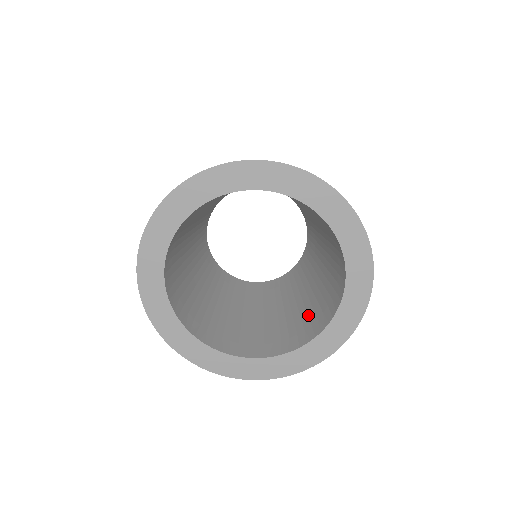
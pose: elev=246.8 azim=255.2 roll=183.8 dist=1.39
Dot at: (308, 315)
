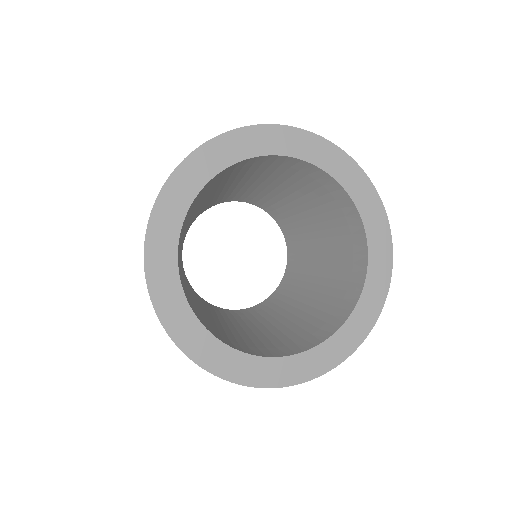
Dot at: (262, 341)
